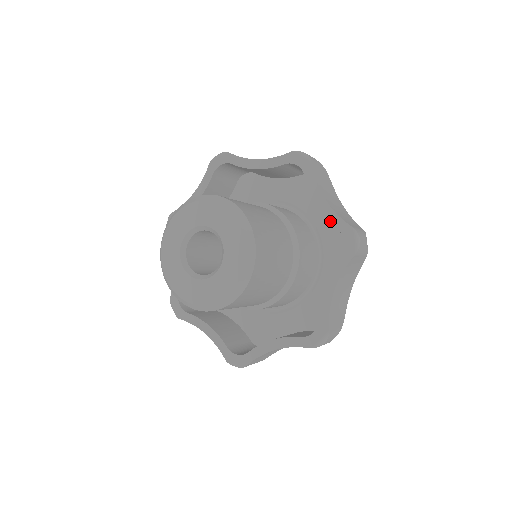
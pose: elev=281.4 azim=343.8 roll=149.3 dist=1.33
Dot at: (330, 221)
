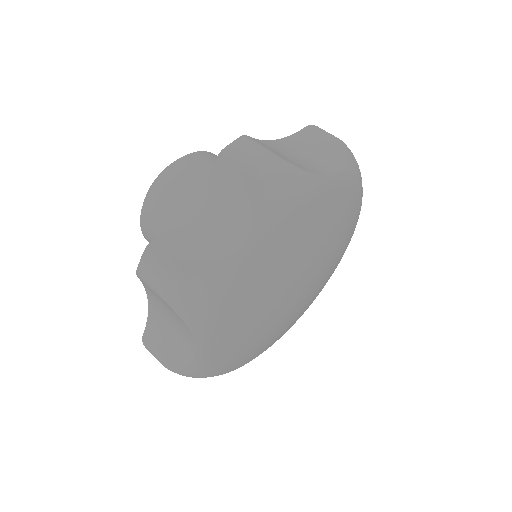
Dot at: occluded
